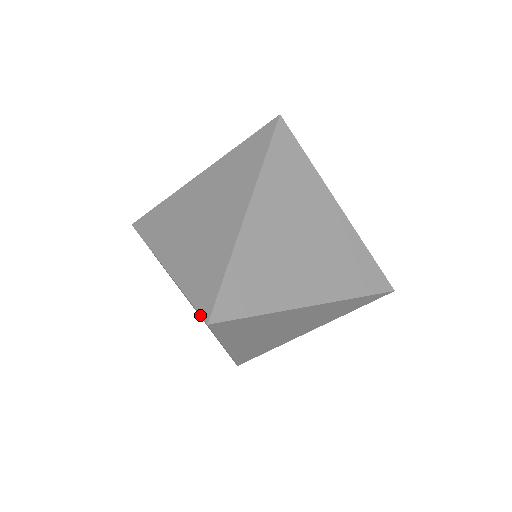
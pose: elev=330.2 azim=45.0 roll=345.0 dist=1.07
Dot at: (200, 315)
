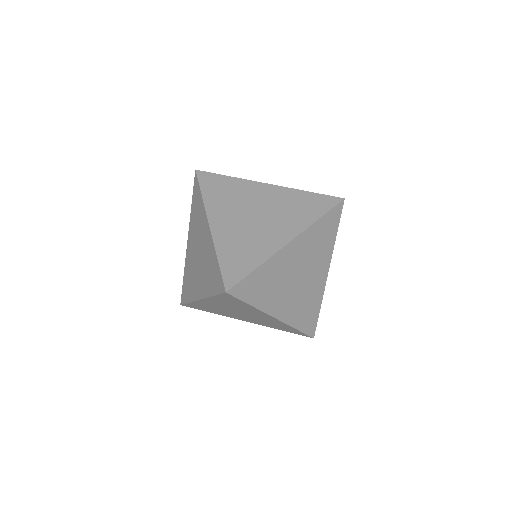
Dot at: (223, 282)
